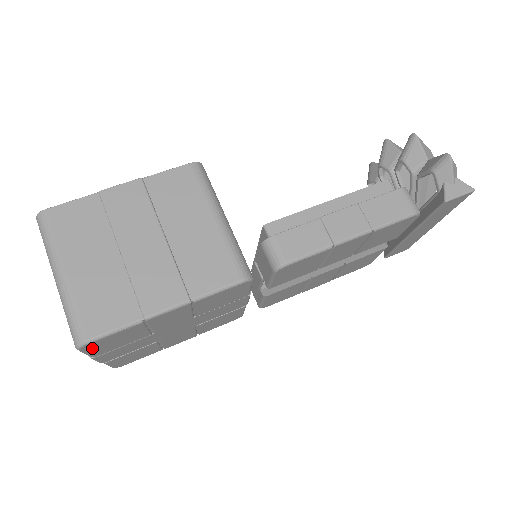
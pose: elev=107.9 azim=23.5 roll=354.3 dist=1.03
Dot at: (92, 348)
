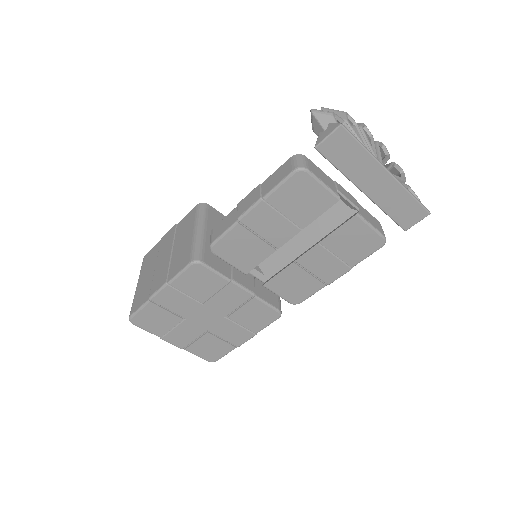
Dot at: (142, 324)
